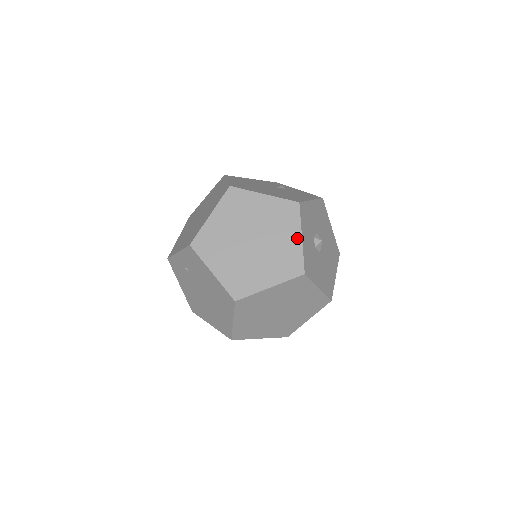
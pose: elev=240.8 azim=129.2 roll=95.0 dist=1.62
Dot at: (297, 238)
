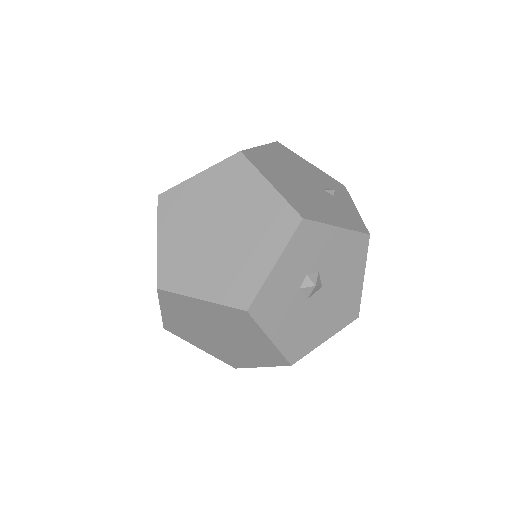
Dot at: (269, 261)
